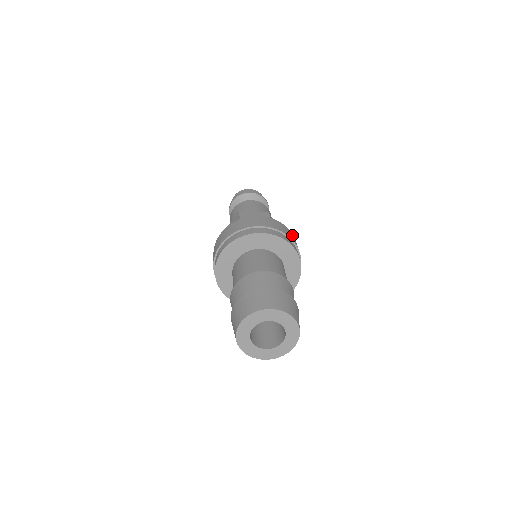
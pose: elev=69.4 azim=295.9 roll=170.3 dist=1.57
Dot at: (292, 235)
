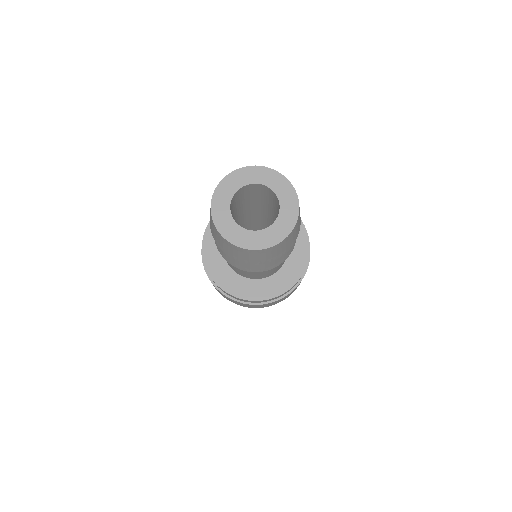
Dot at: occluded
